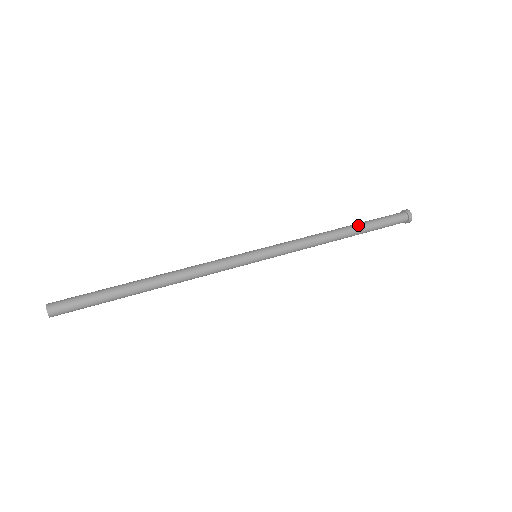
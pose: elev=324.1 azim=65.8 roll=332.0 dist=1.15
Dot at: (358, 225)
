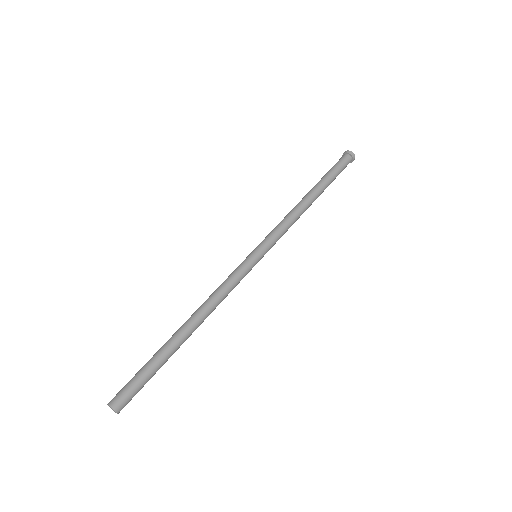
Dot at: (323, 187)
